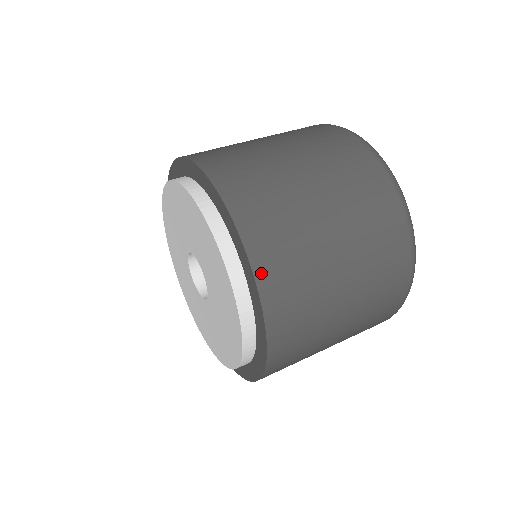
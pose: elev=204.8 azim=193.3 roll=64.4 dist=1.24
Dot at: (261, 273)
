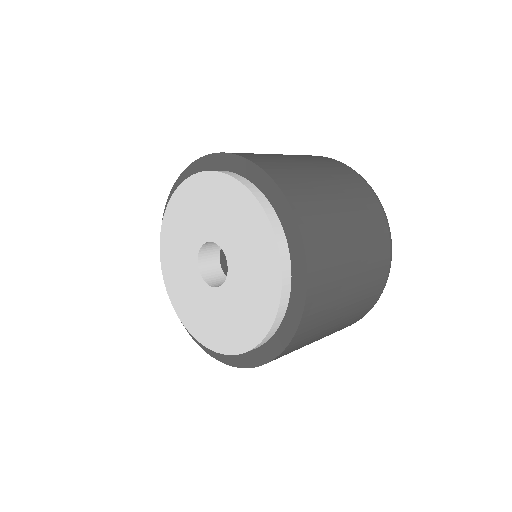
Dot at: (273, 175)
